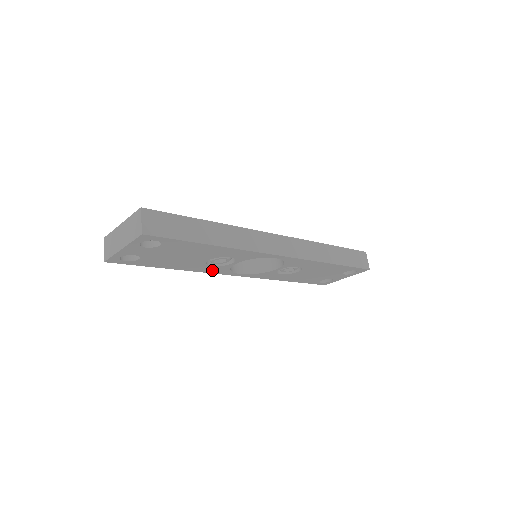
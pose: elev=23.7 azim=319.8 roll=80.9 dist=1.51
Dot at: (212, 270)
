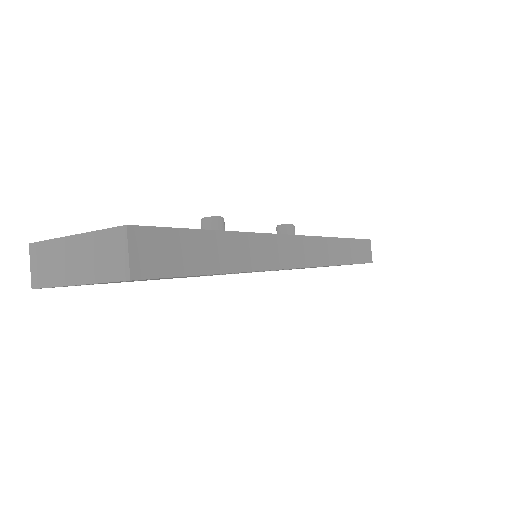
Dot at: occluded
